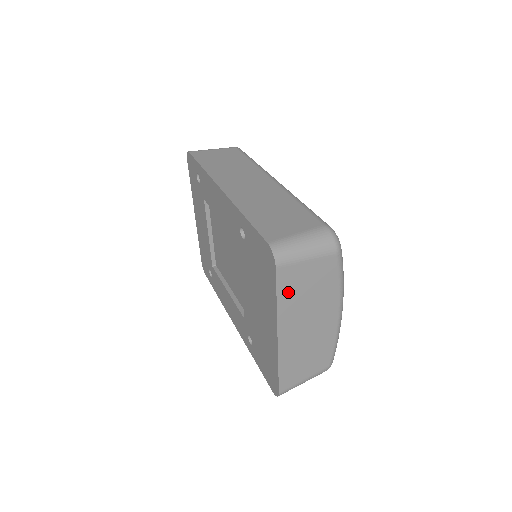
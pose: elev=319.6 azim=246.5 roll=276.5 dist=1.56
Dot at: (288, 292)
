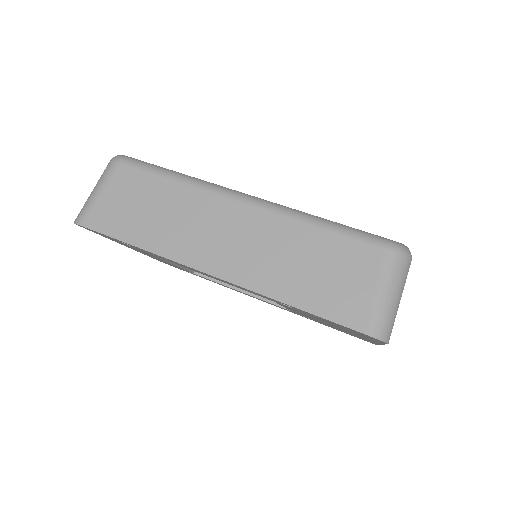
Dot at: occluded
